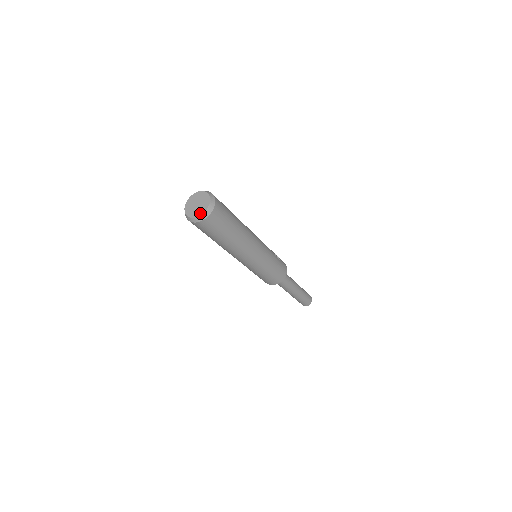
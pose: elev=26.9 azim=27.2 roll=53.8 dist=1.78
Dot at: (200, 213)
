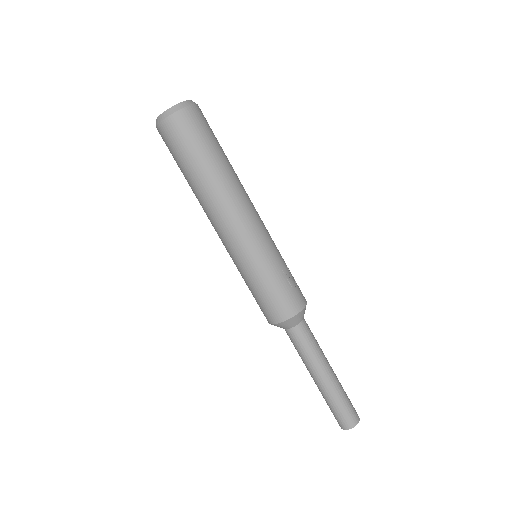
Dot at: (162, 114)
